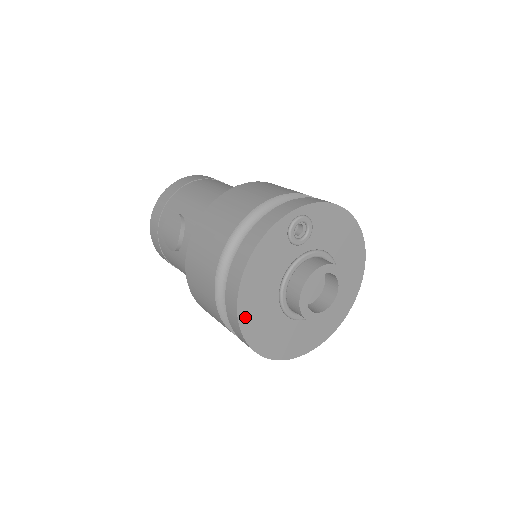
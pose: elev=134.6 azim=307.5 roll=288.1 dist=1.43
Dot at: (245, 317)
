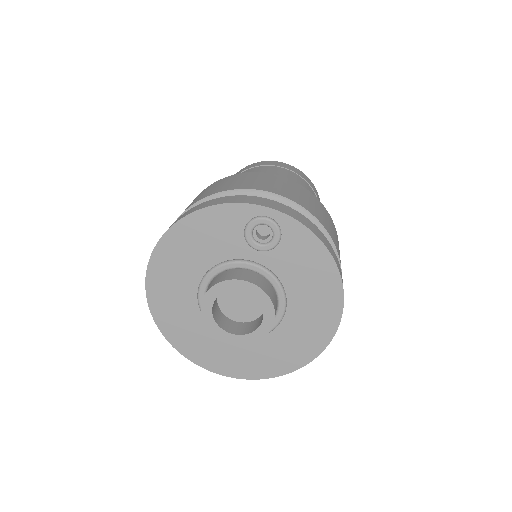
Dot at: (157, 265)
